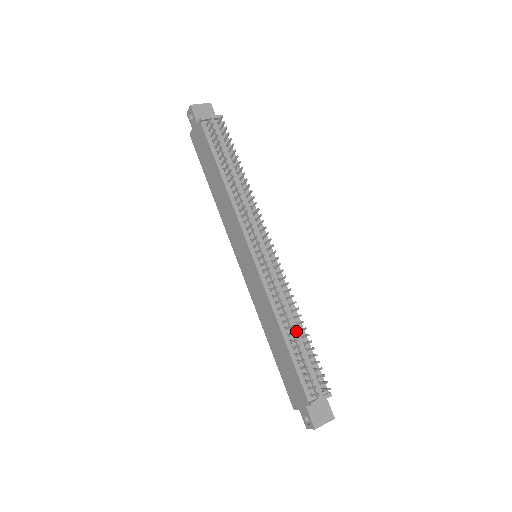
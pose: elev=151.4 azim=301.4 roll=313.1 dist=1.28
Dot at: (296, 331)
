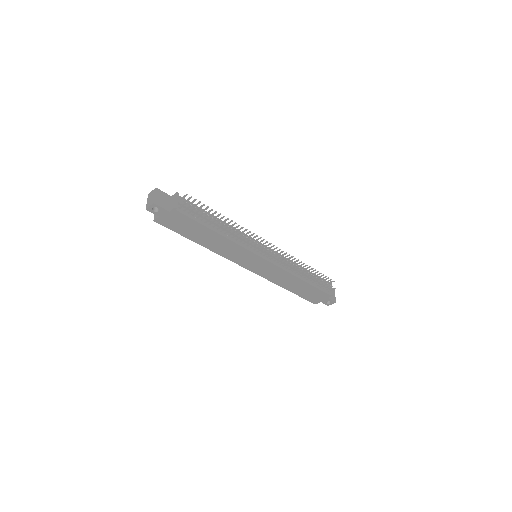
Dot at: (305, 272)
